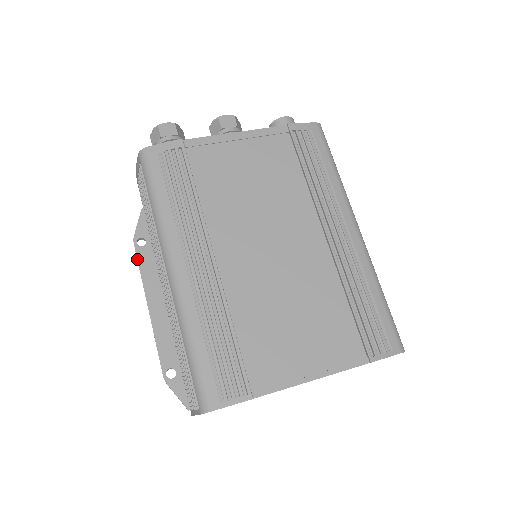
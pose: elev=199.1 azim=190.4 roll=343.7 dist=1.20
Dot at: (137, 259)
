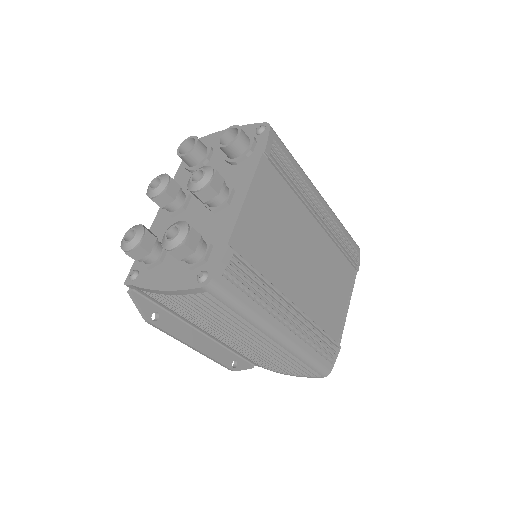
Dot at: (164, 331)
